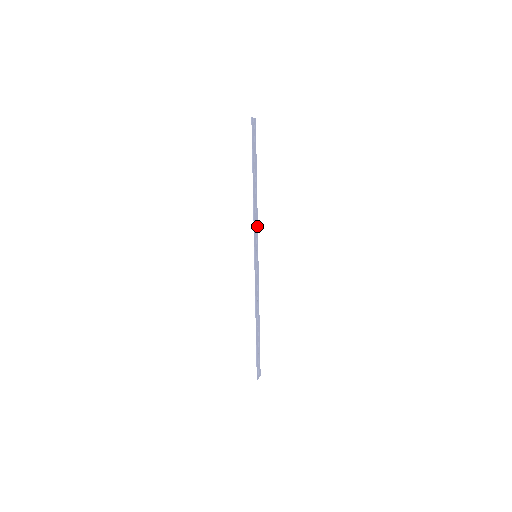
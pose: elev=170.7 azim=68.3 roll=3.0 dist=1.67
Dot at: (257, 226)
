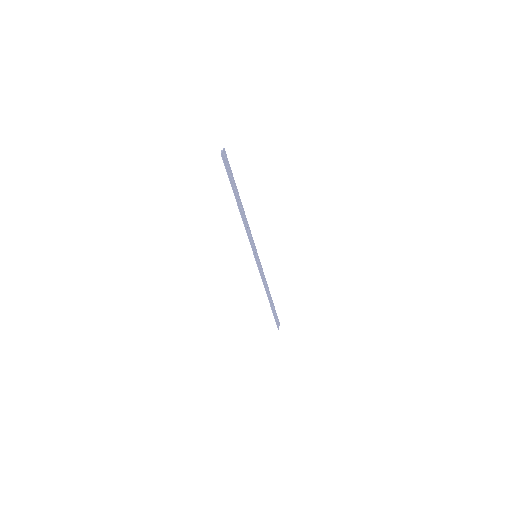
Dot at: occluded
